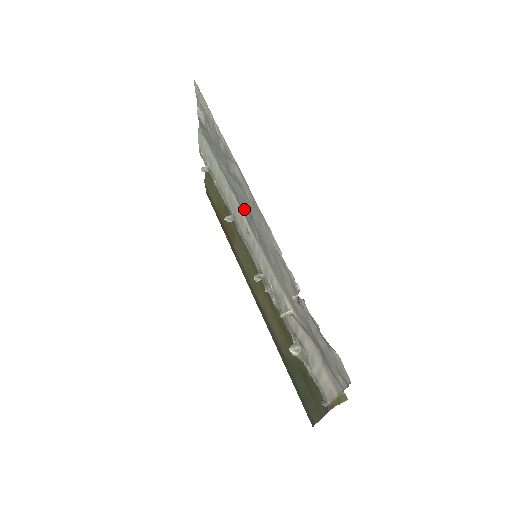
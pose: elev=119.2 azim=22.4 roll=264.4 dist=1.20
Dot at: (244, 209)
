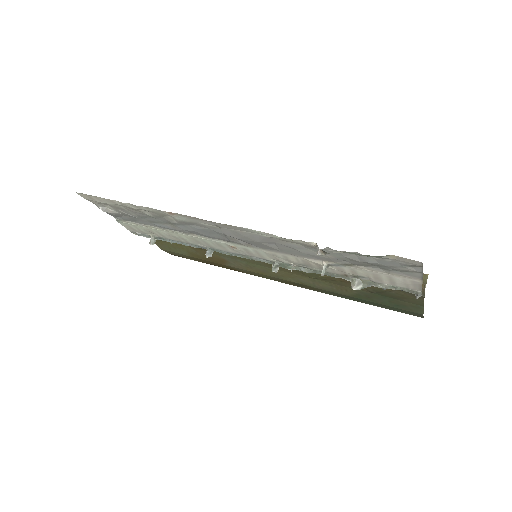
Dot at: (213, 236)
